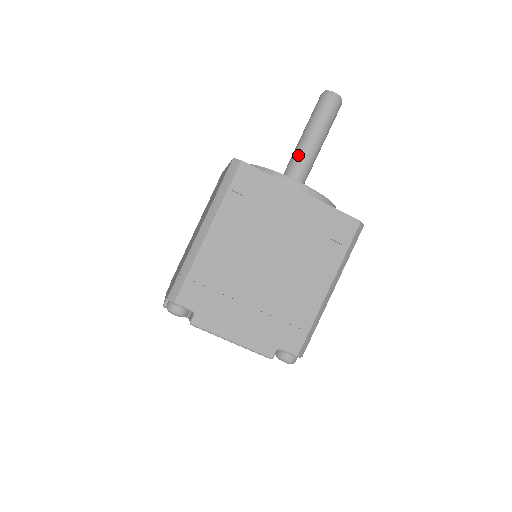
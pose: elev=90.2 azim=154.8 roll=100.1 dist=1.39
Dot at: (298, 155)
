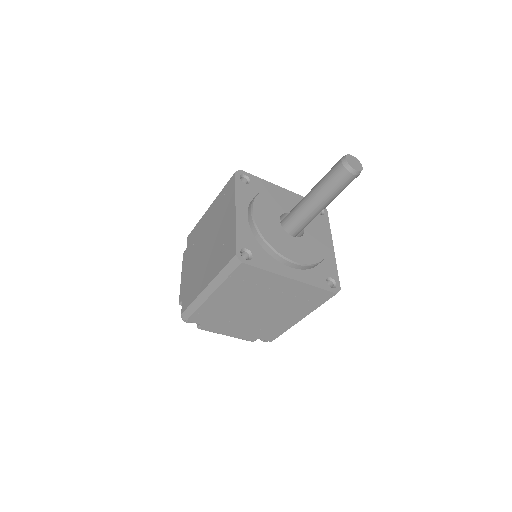
Dot at: (304, 212)
